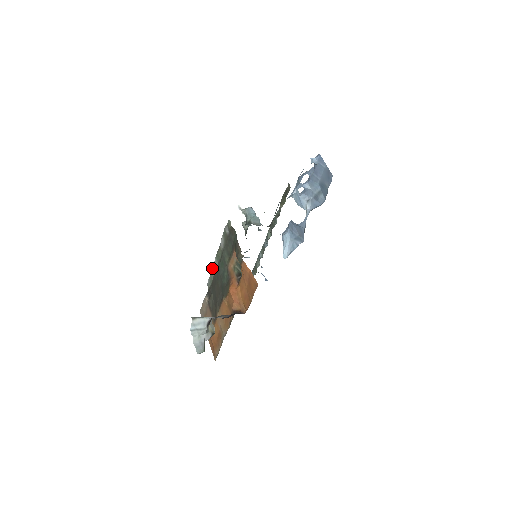
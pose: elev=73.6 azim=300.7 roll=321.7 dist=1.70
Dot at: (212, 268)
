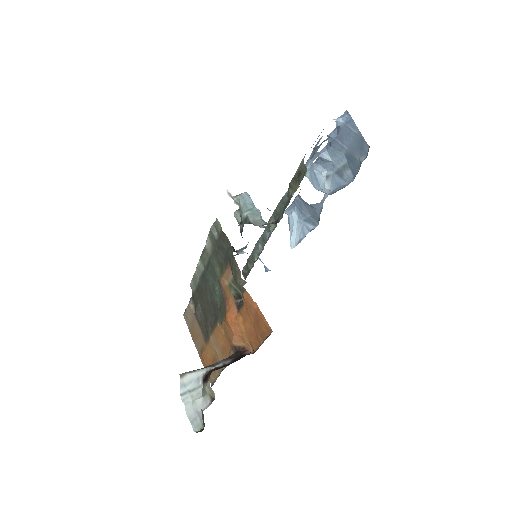
Dot at: occluded
